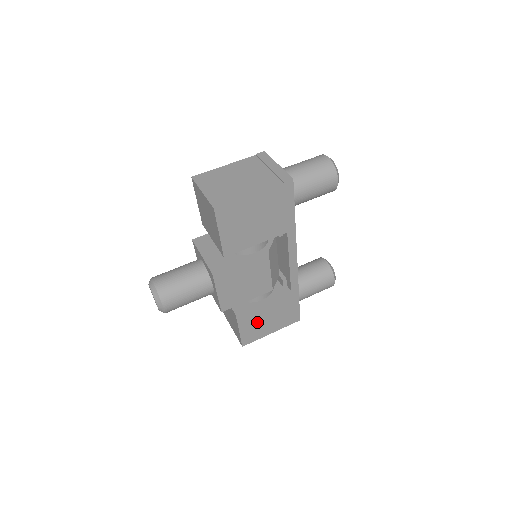
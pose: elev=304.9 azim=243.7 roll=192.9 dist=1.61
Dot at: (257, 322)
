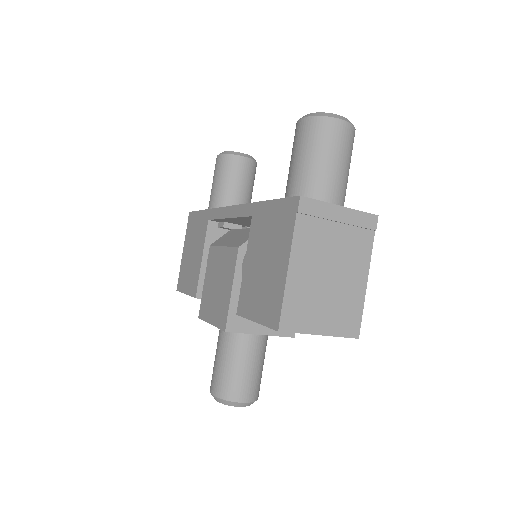
Dot at: occluded
